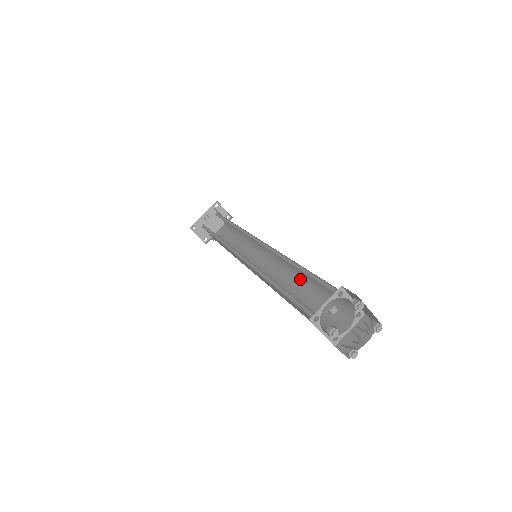
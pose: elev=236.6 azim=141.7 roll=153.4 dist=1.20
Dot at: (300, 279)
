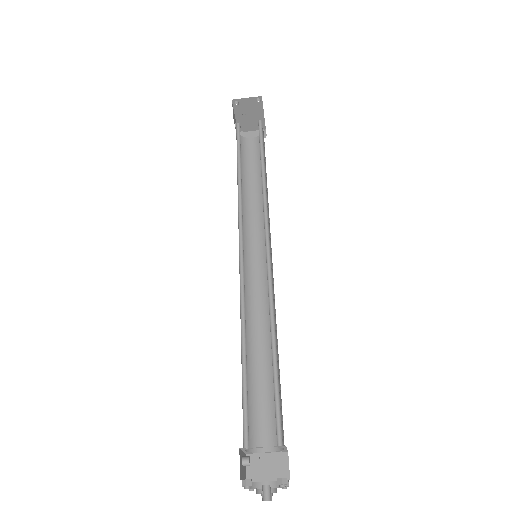
Dot at: (272, 330)
